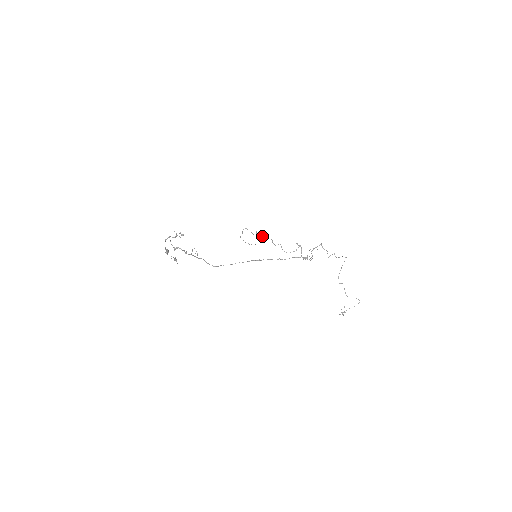
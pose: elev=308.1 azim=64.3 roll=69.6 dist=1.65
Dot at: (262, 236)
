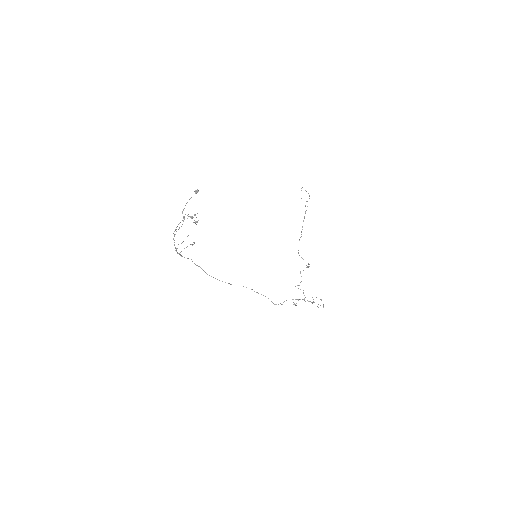
Dot at: (303, 221)
